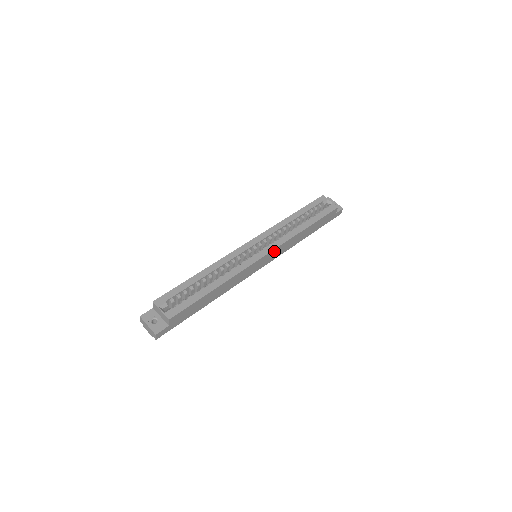
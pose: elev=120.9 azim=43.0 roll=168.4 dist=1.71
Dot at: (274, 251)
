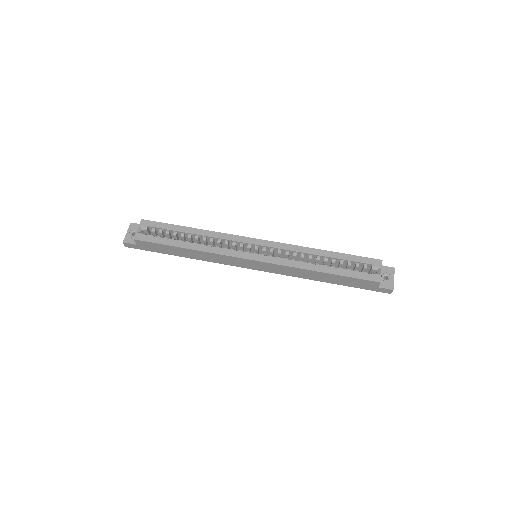
Dot at: (269, 264)
